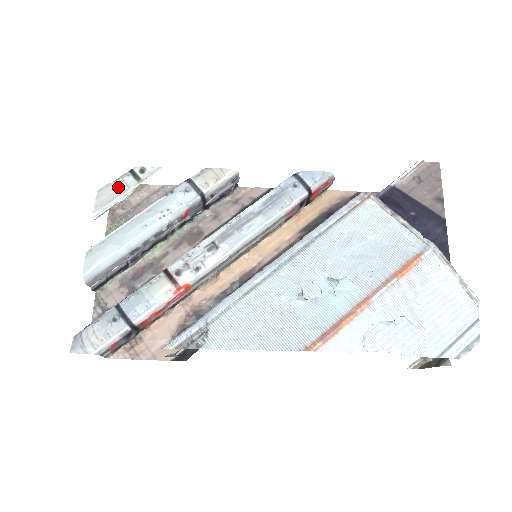
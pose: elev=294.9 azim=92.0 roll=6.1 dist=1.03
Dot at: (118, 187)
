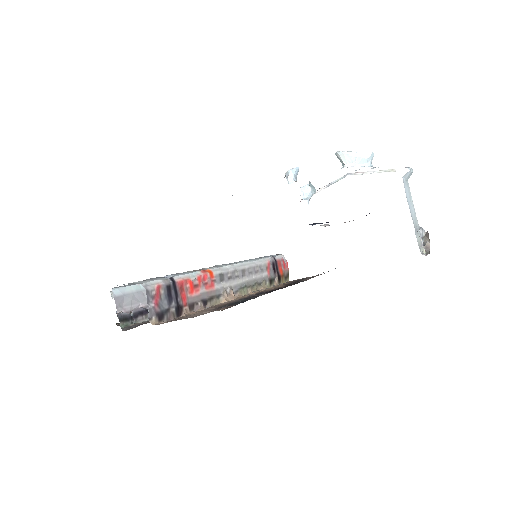
Dot at: occluded
